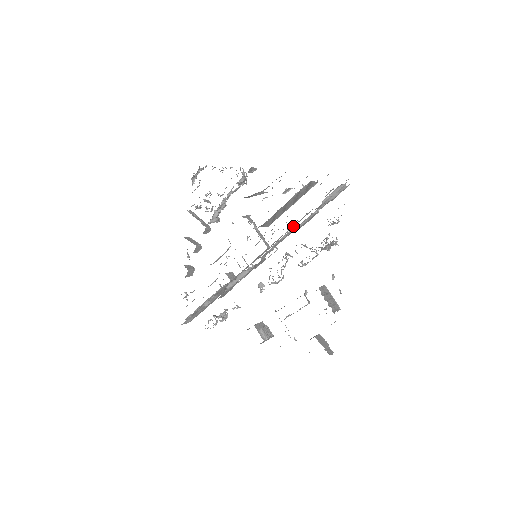
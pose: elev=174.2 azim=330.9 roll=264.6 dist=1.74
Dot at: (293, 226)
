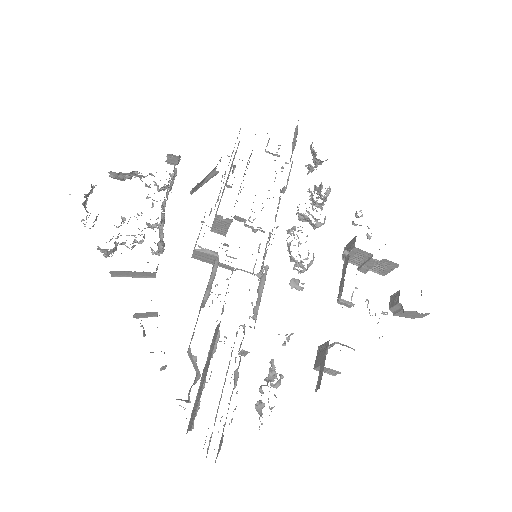
Dot at: occluded
